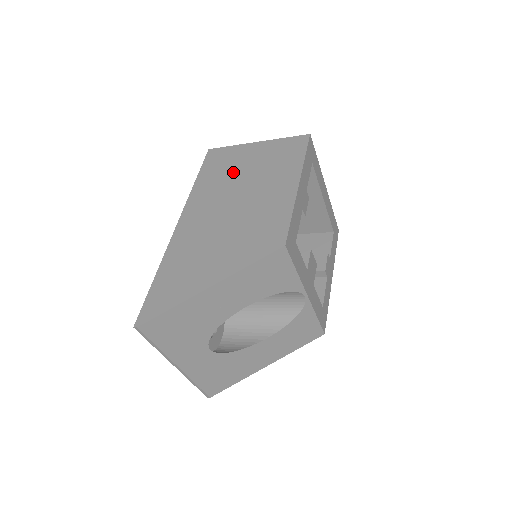
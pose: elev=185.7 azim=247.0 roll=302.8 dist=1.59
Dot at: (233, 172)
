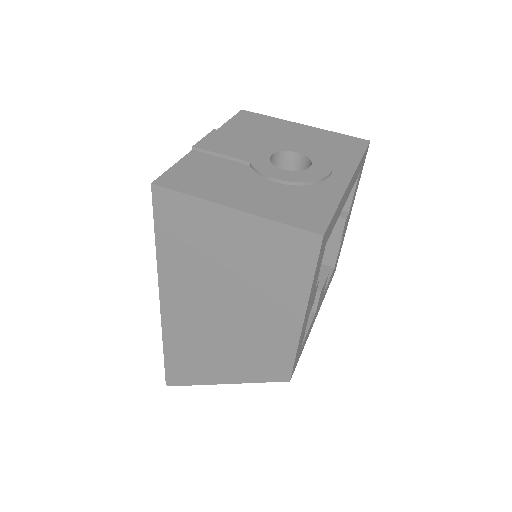
Dot at: (208, 257)
